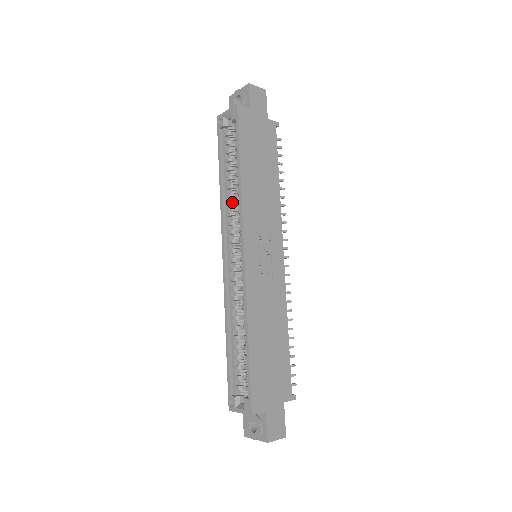
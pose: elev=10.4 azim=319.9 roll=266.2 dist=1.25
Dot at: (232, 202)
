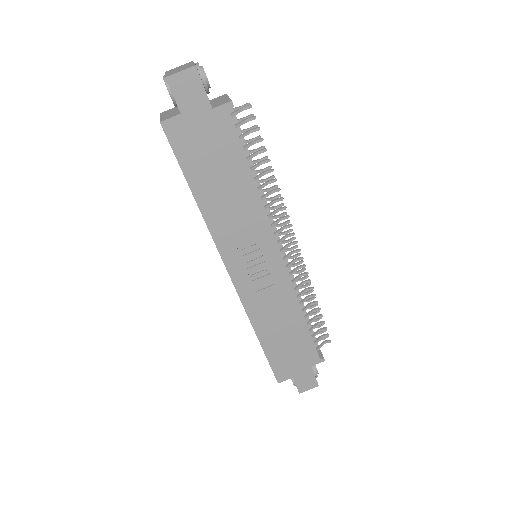
Dot at: occluded
